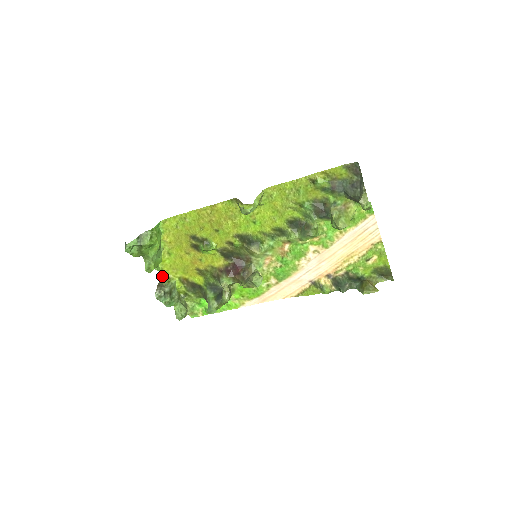
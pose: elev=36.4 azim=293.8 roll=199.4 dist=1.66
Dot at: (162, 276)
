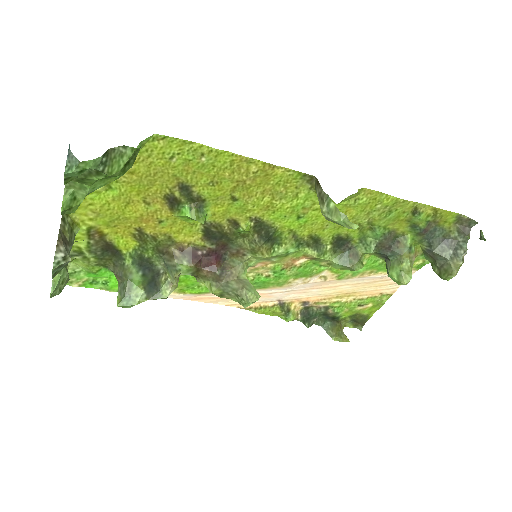
Dot at: (62, 215)
